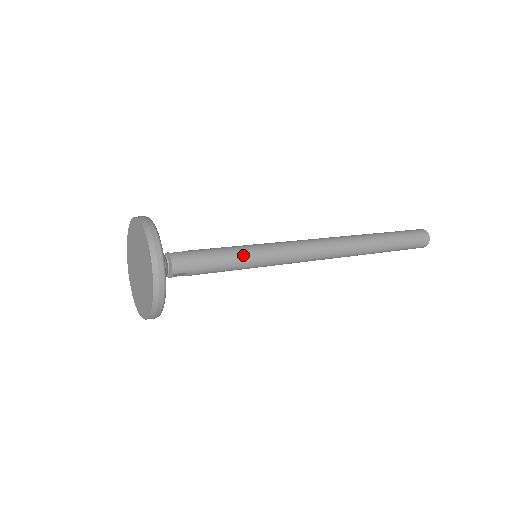
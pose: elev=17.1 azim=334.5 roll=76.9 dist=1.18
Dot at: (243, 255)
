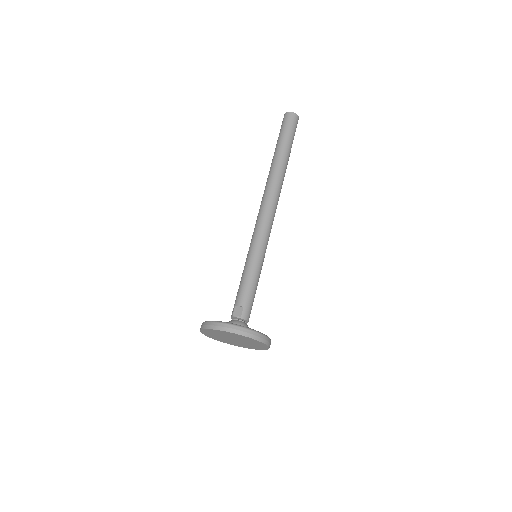
Dot at: (260, 270)
